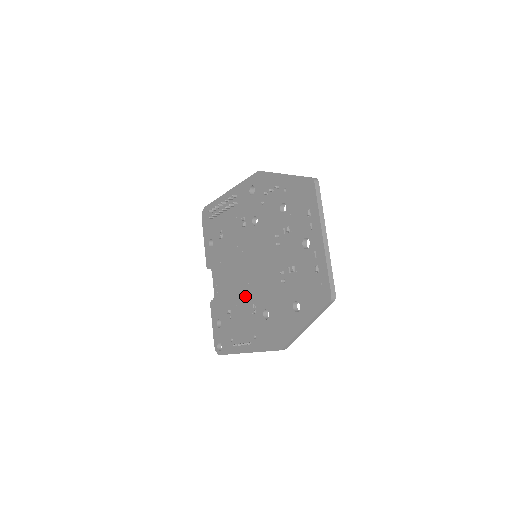
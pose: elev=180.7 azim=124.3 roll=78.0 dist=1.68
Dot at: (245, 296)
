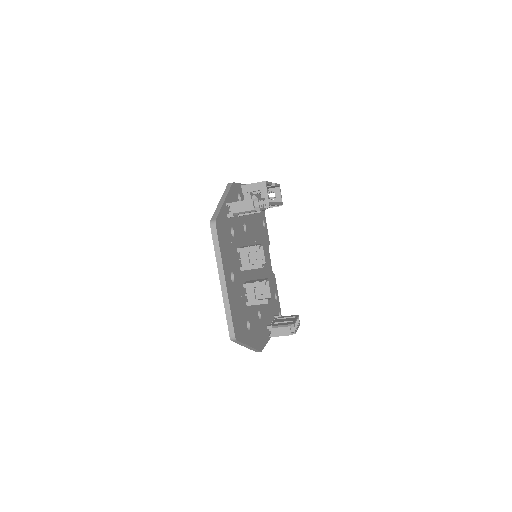
Dot at: occluded
